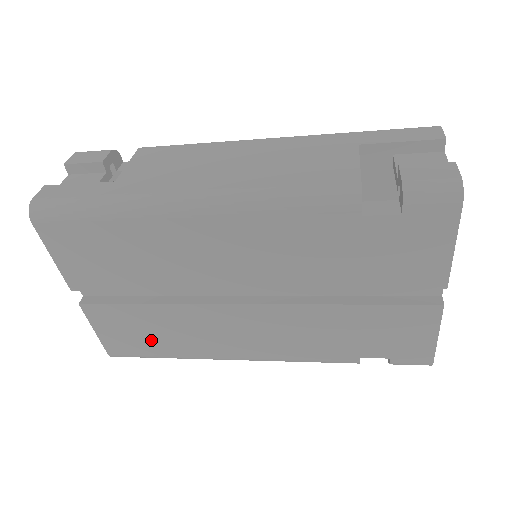
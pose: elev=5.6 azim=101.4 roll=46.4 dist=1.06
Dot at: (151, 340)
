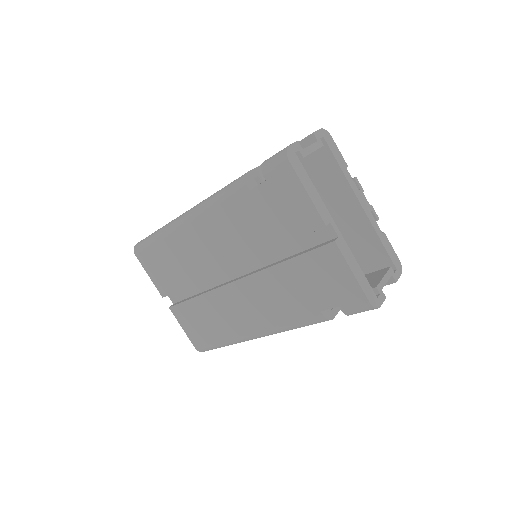
Dot at: (208, 329)
